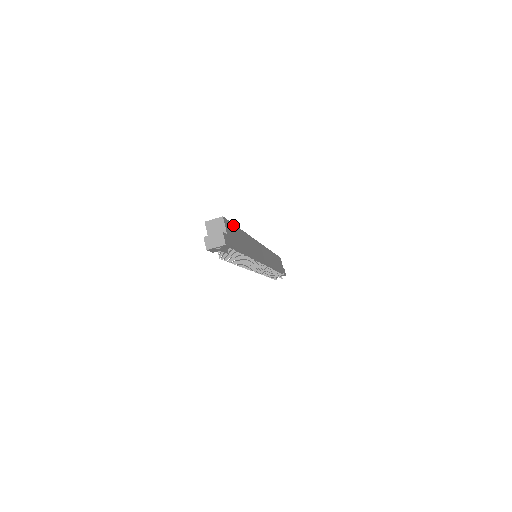
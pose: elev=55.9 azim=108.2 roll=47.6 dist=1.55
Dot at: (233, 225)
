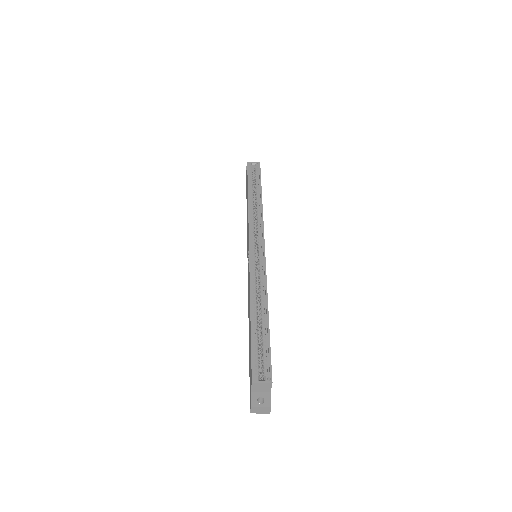
Dot at: (270, 349)
